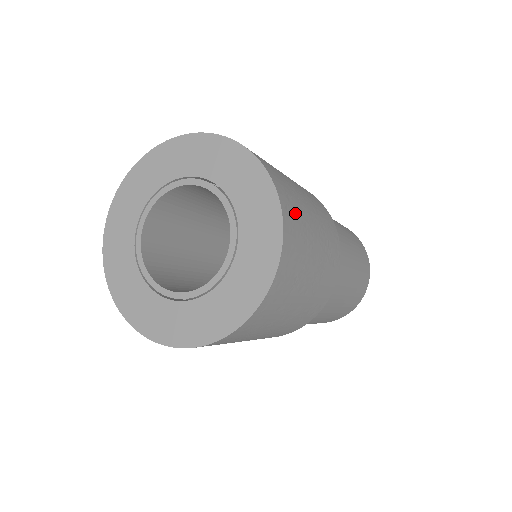
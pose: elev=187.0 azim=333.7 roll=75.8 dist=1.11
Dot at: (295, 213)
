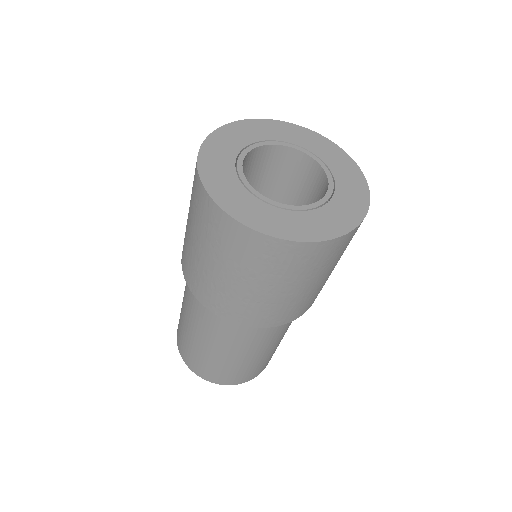
Dot at: occluded
